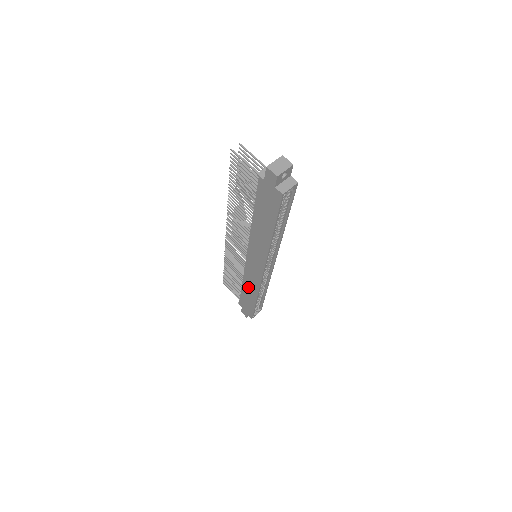
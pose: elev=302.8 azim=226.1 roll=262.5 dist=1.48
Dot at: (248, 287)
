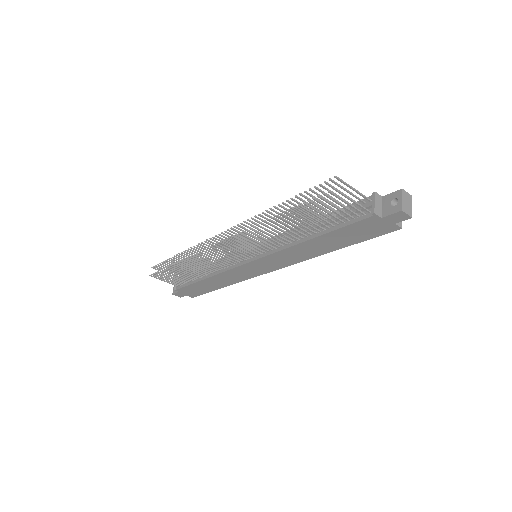
Dot at: (219, 280)
